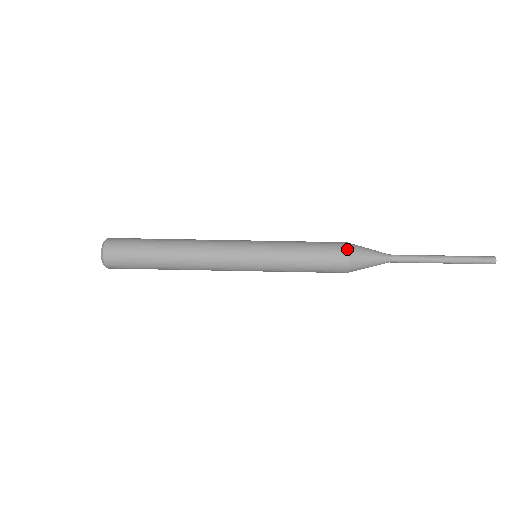
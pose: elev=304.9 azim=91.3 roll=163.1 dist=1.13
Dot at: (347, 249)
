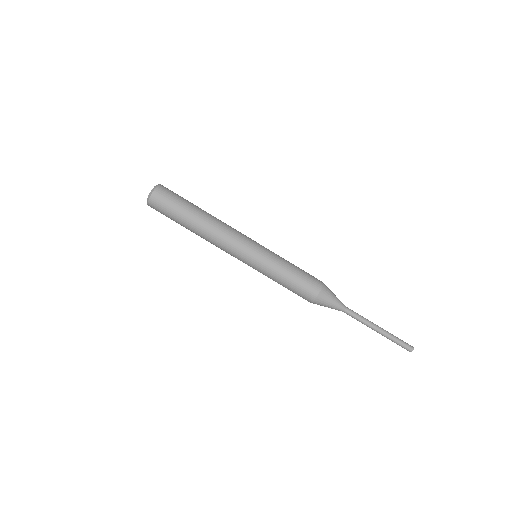
Dot at: (318, 291)
